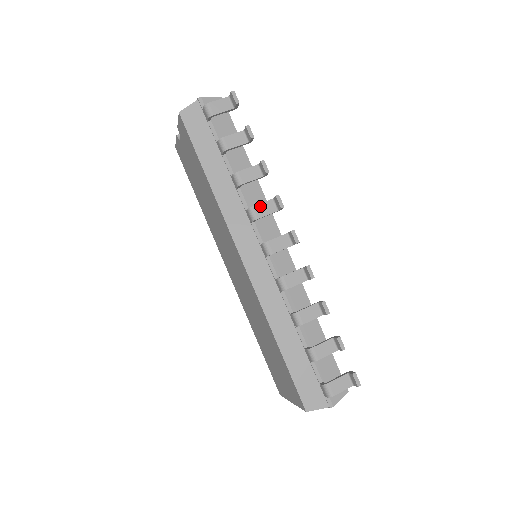
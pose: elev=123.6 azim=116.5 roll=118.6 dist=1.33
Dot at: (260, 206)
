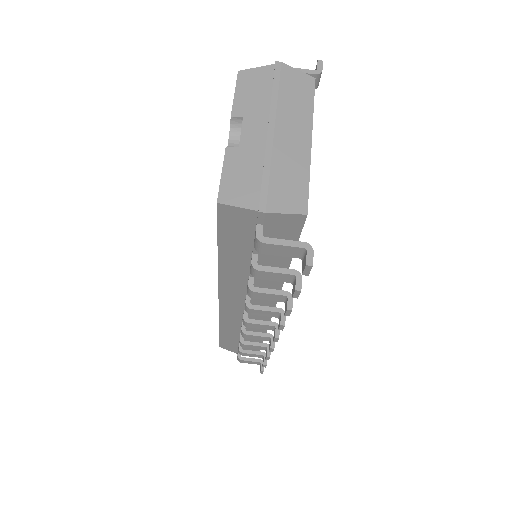
Dot at: (260, 311)
